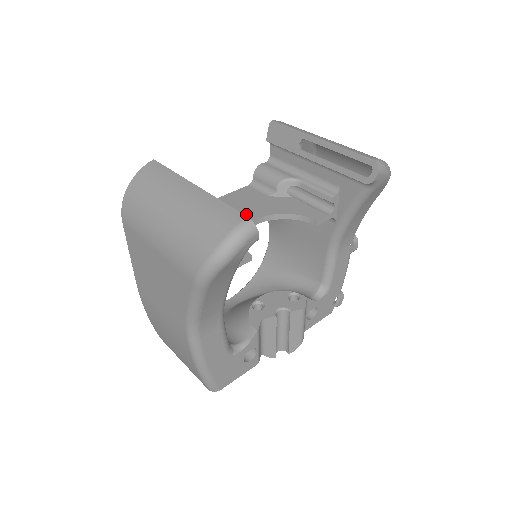
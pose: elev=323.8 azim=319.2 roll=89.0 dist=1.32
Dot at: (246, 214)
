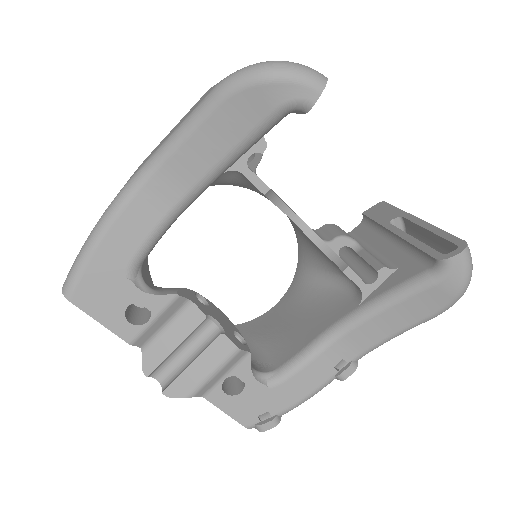
Dot at: occluded
